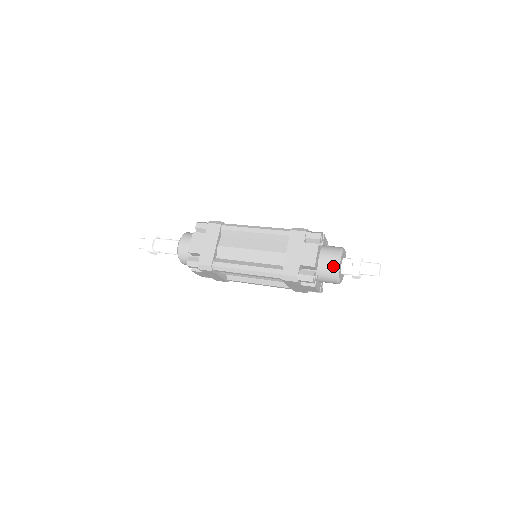
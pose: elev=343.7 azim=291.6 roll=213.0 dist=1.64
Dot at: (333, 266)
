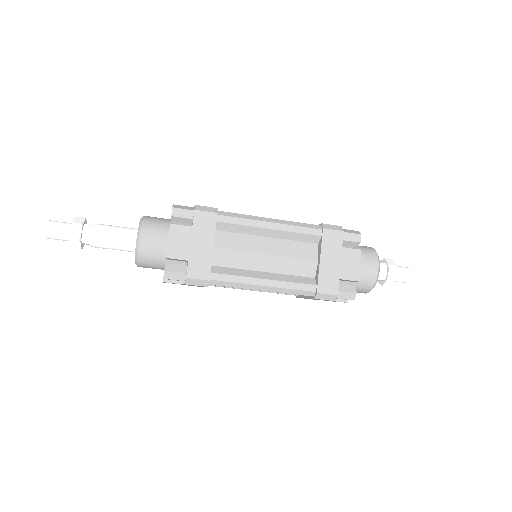
Dot at: (368, 247)
